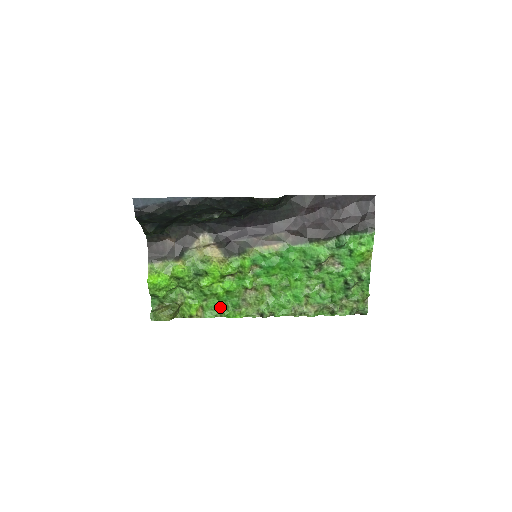
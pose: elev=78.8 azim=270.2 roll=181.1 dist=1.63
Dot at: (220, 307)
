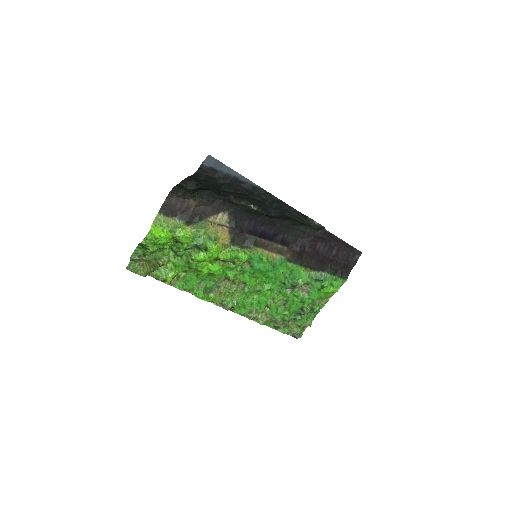
Dot at: (194, 283)
